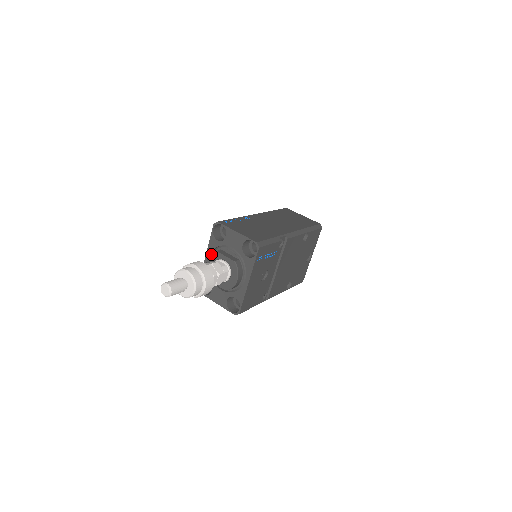
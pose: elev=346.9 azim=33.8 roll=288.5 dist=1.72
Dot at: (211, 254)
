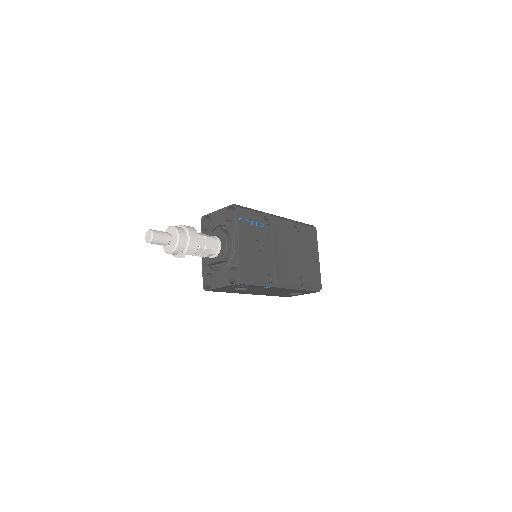
Dot at: occluded
